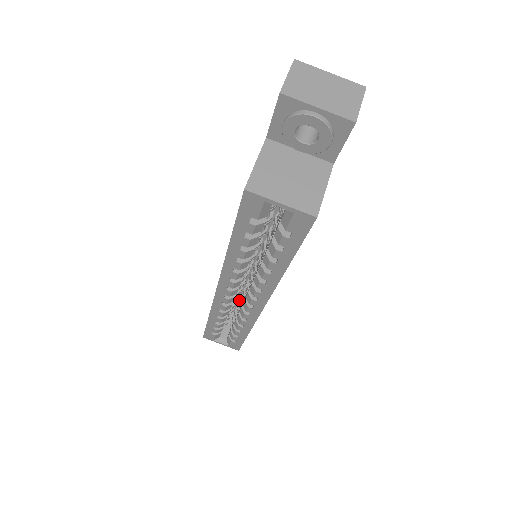
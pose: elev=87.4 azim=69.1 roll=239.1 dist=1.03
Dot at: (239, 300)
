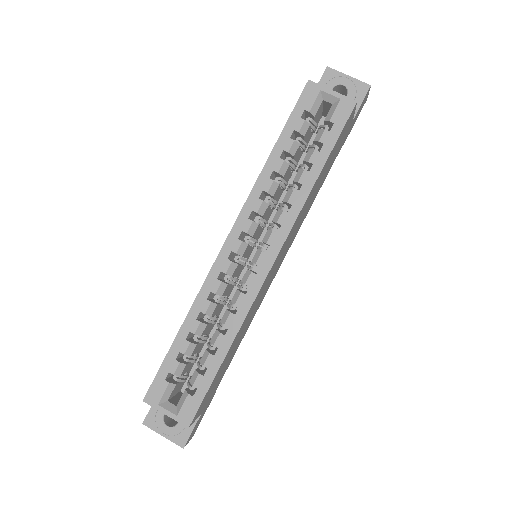
Dot at: occluded
